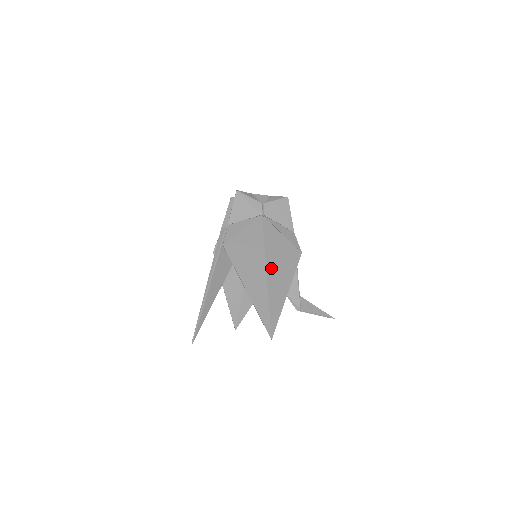
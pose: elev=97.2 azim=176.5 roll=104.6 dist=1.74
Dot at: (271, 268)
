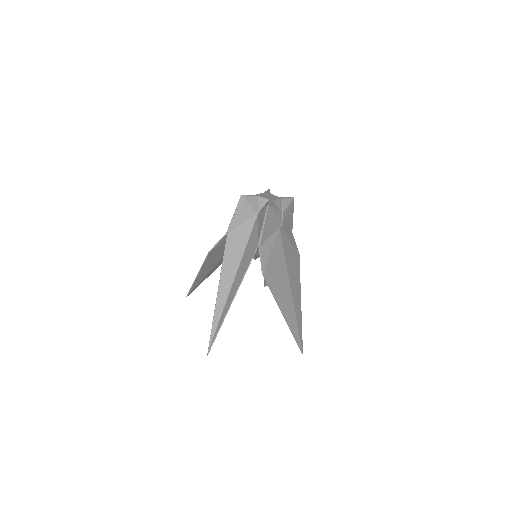
Dot at: (292, 285)
